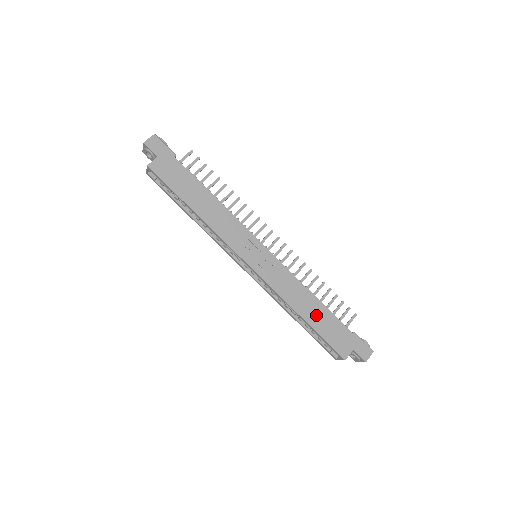
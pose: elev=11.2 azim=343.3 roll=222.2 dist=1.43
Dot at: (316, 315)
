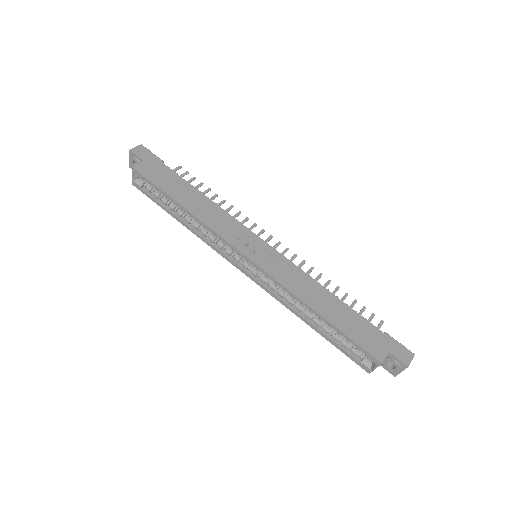
Dot at: (335, 311)
